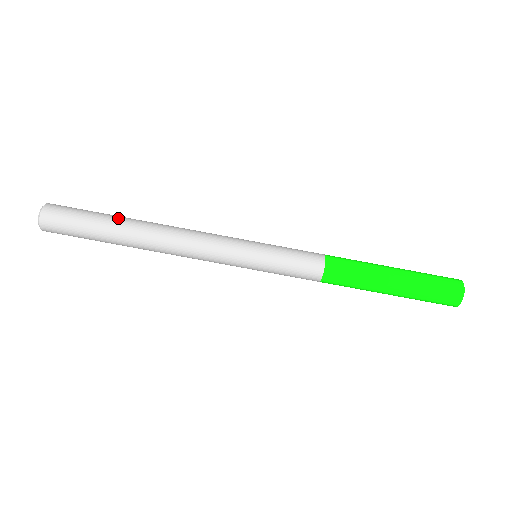
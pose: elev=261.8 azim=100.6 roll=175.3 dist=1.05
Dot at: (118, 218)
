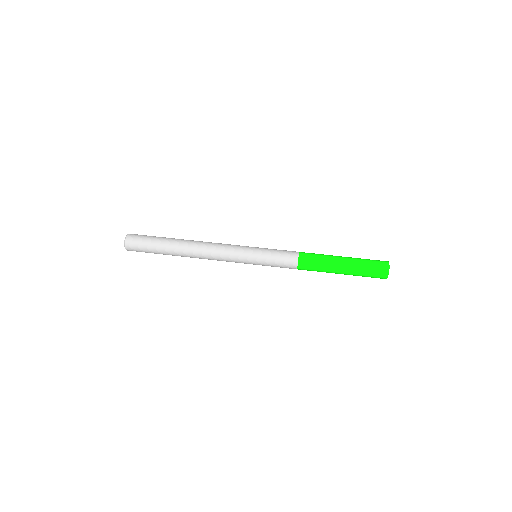
Dot at: (170, 239)
